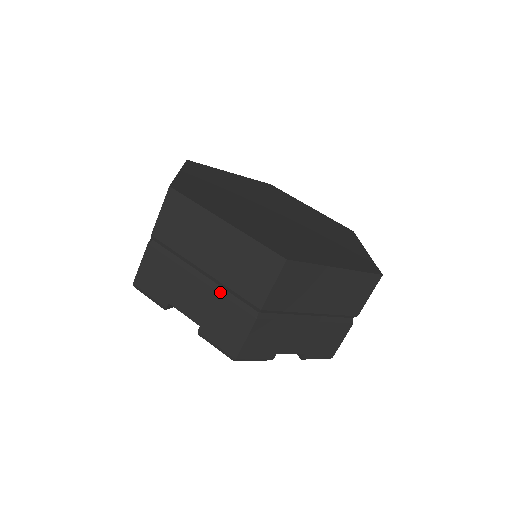
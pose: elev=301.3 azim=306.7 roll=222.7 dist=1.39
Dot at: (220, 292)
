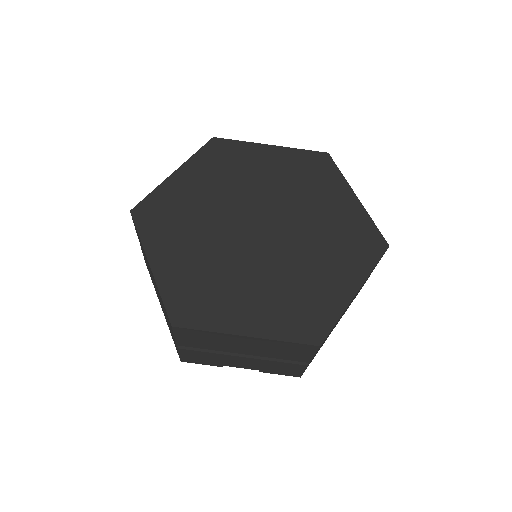
Dot at: (266, 359)
